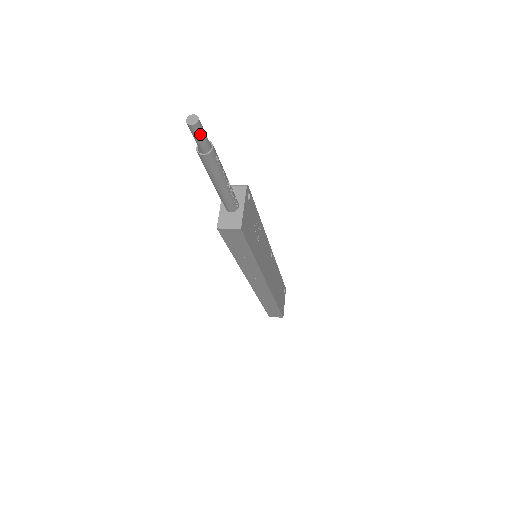
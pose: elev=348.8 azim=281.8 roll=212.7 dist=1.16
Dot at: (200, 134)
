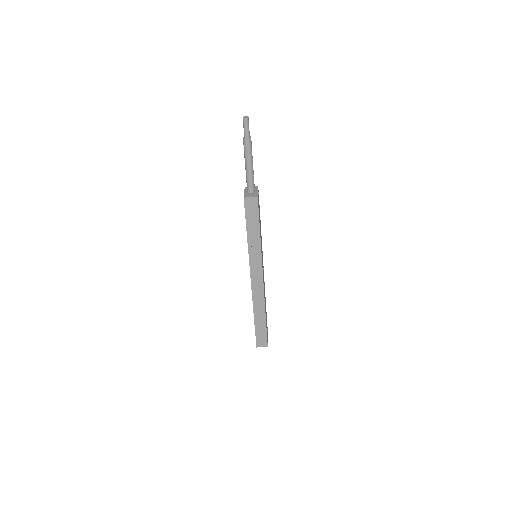
Dot at: (248, 125)
